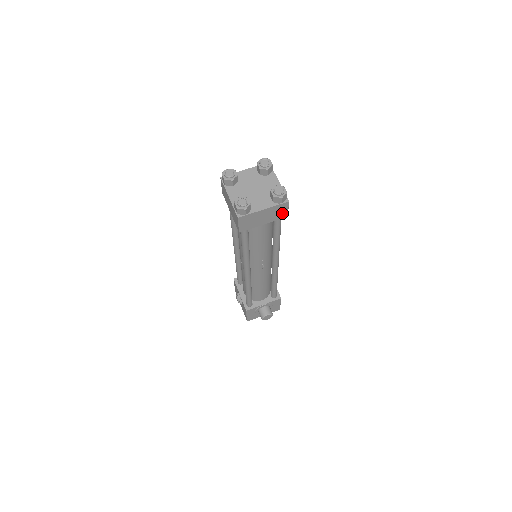
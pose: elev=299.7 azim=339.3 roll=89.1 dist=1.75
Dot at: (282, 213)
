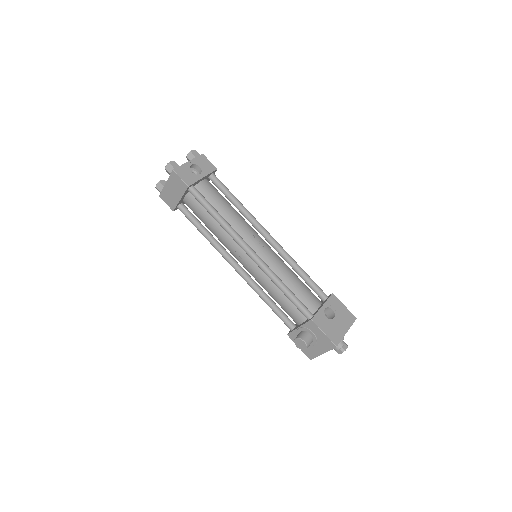
Dot at: (181, 184)
